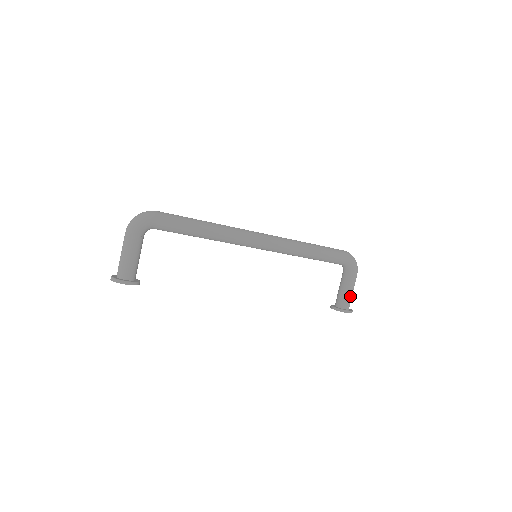
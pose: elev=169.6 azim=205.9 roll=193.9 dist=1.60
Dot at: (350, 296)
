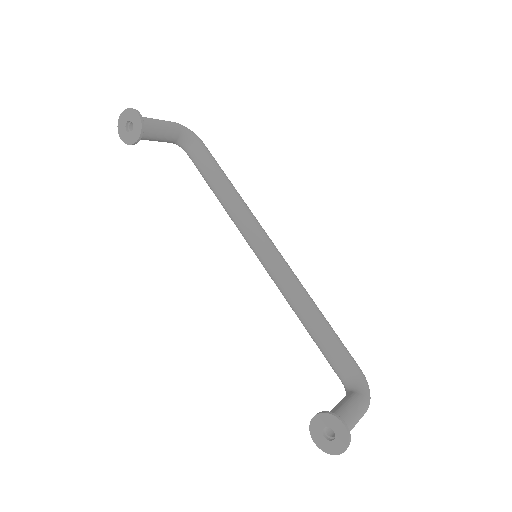
Dot at: (352, 417)
